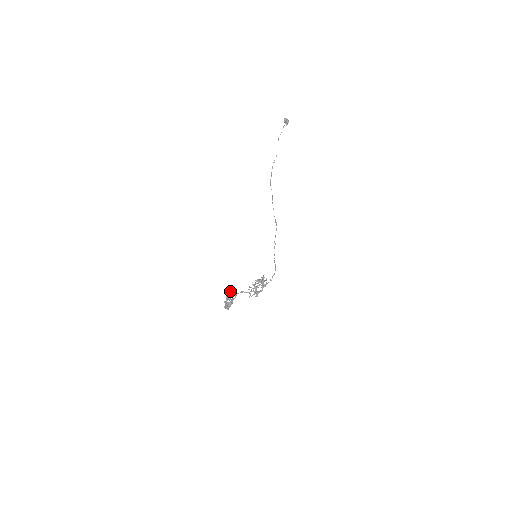
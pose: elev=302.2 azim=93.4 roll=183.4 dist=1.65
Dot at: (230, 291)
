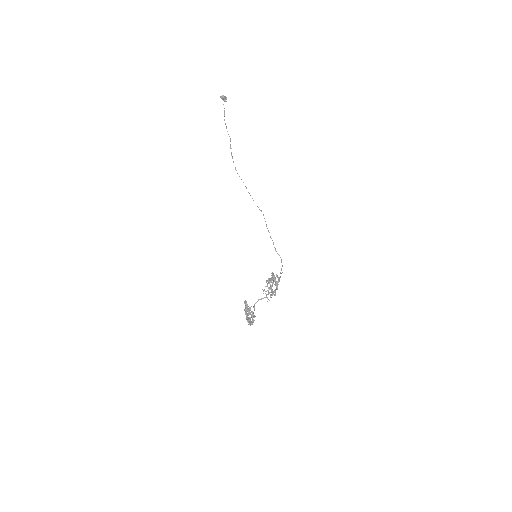
Dot at: (246, 306)
